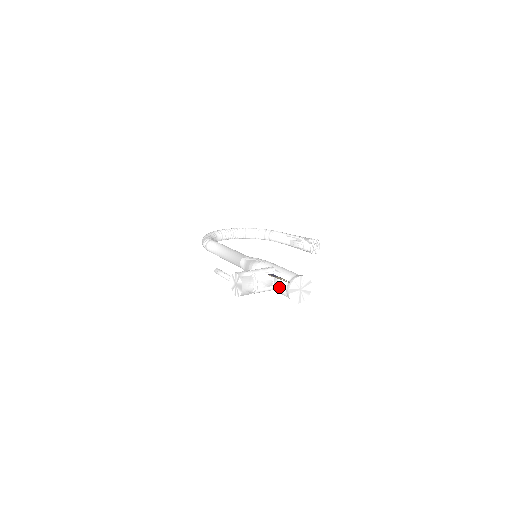
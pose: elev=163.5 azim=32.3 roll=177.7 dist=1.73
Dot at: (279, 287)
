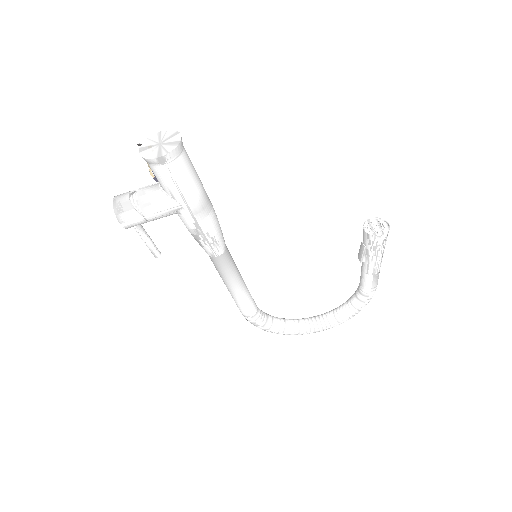
Dot at: occluded
